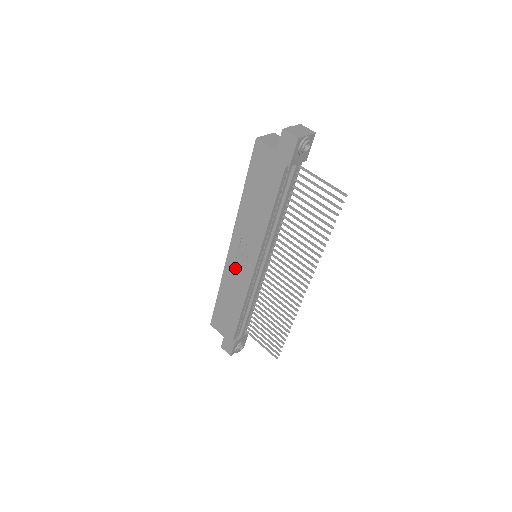
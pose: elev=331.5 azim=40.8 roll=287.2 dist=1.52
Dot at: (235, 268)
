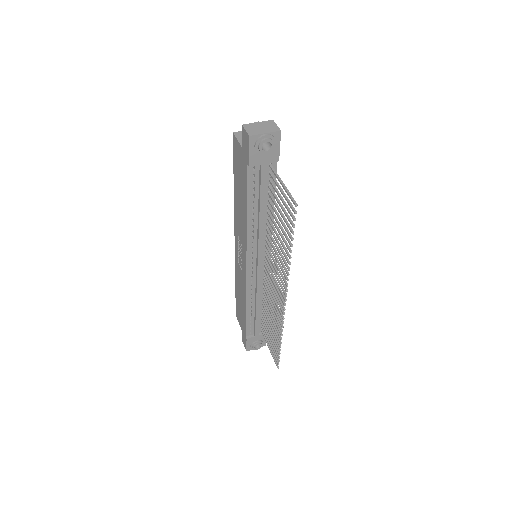
Dot at: (239, 264)
